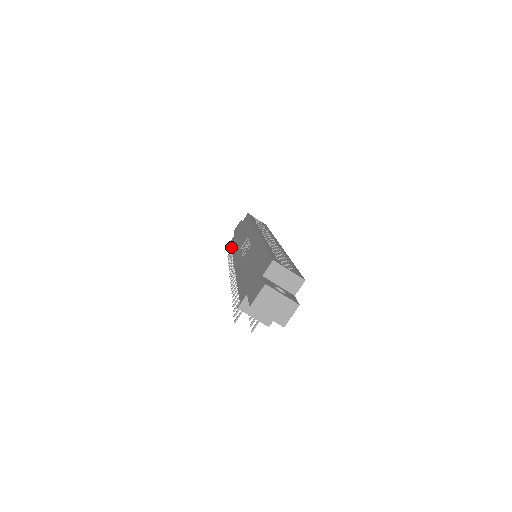
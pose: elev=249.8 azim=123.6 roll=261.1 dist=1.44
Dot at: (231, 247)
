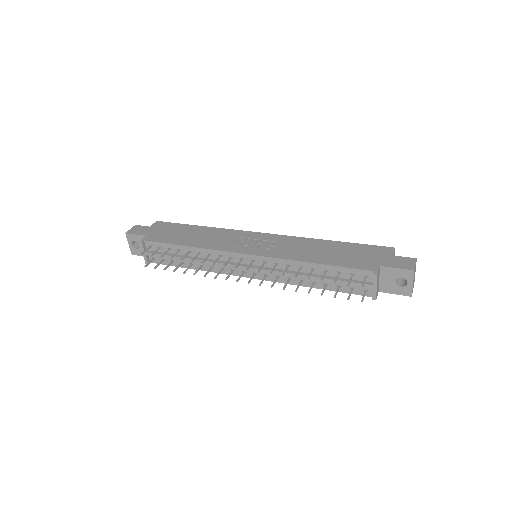
Dot at: (173, 243)
